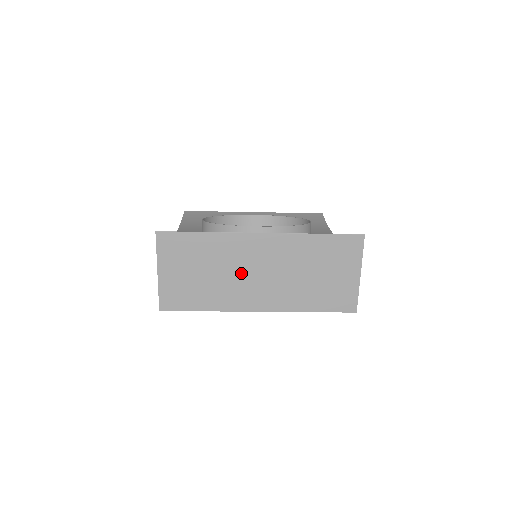
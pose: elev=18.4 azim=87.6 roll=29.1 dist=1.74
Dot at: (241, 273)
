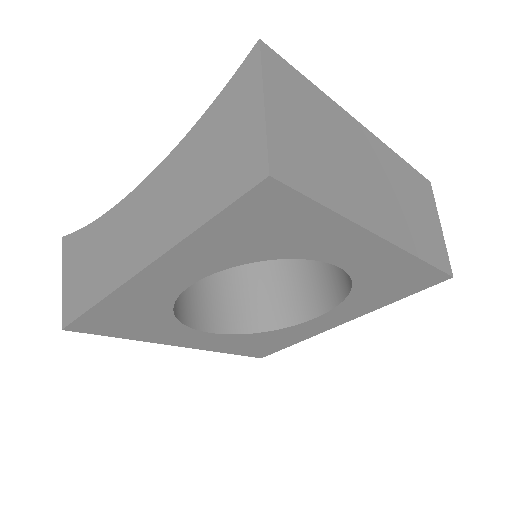
Dot at: (358, 168)
